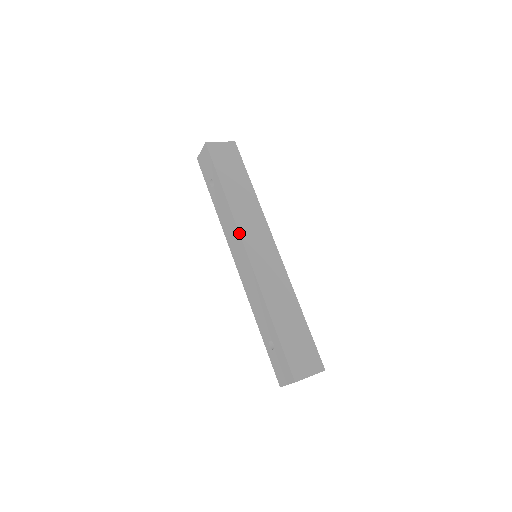
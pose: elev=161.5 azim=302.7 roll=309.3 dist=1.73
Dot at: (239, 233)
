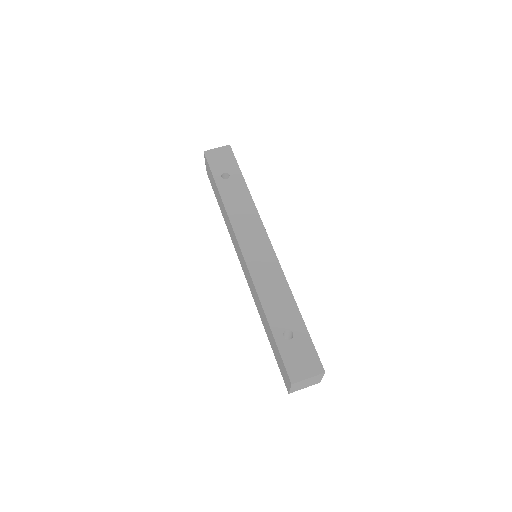
Dot at: occluded
